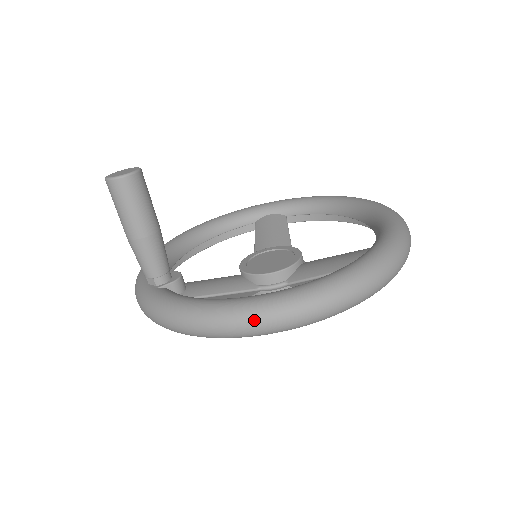
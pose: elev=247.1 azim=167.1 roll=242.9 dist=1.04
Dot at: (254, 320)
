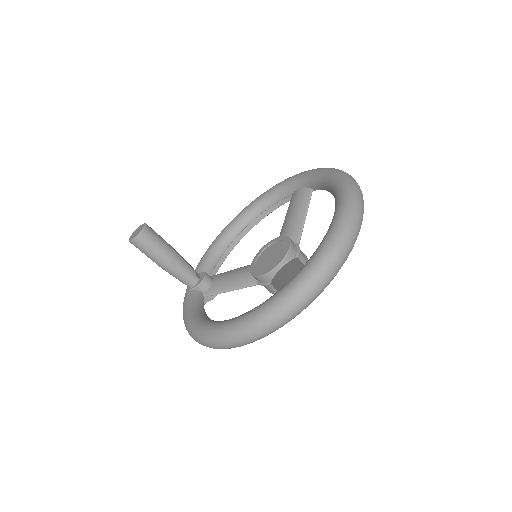
Dot at: (202, 342)
